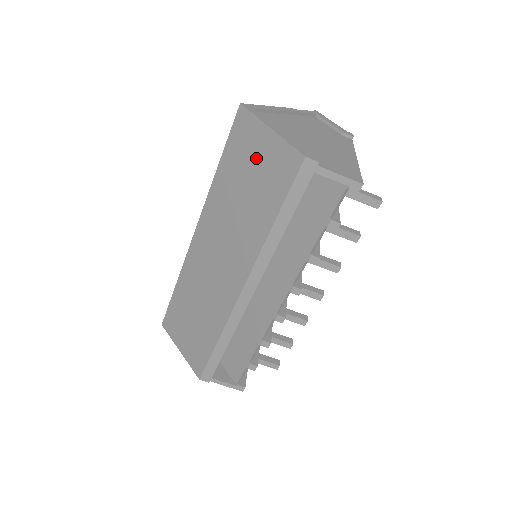
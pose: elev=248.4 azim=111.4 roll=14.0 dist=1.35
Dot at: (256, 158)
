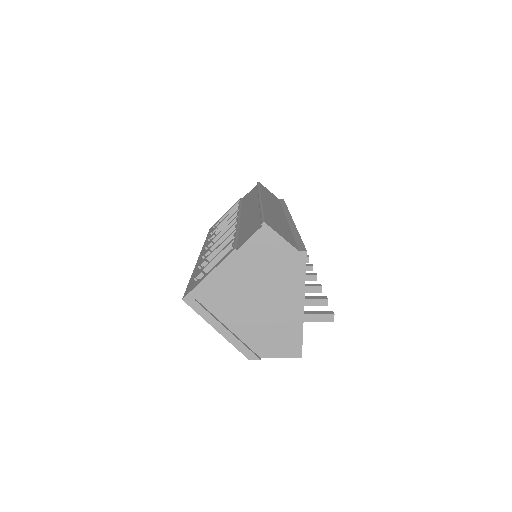
Dot at: occluded
